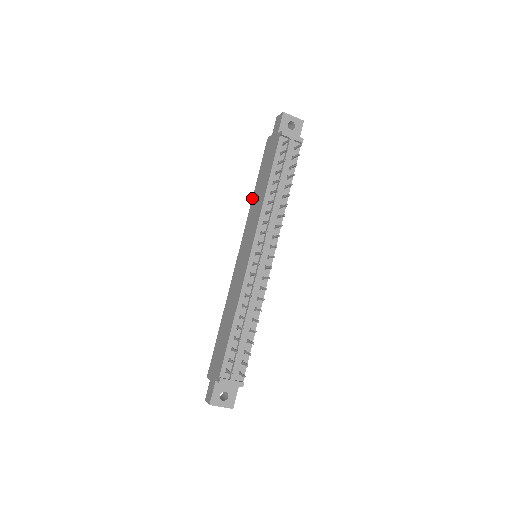
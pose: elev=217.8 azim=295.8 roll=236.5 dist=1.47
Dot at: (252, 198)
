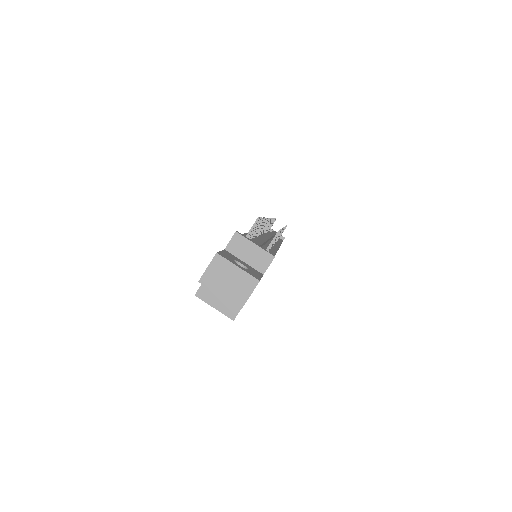
Dot at: occluded
